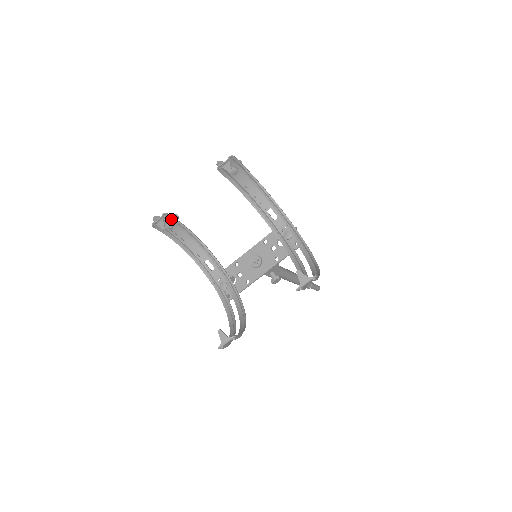
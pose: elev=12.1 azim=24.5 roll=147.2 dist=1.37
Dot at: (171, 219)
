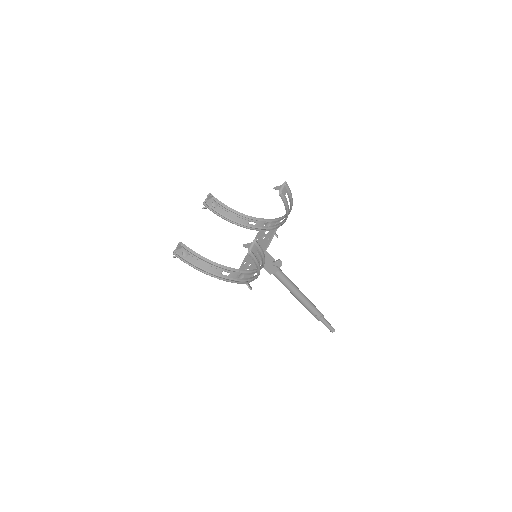
Dot at: (185, 248)
